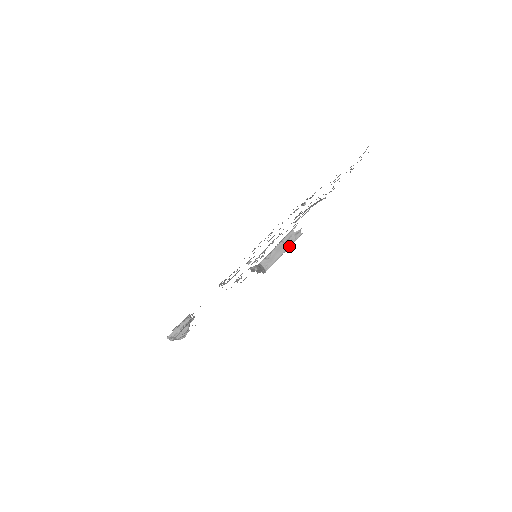
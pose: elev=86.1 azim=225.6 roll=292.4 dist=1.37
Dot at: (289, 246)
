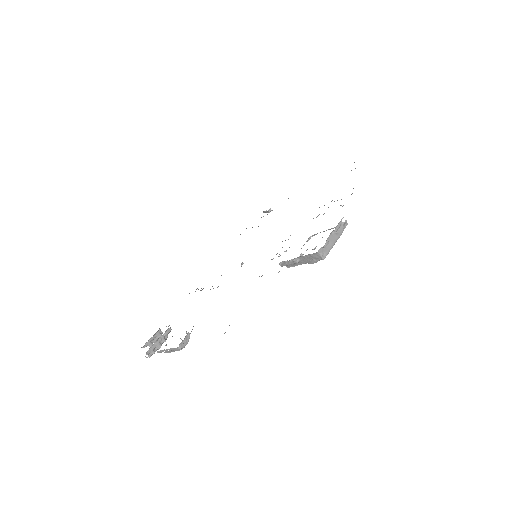
Dot at: (340, 235)
